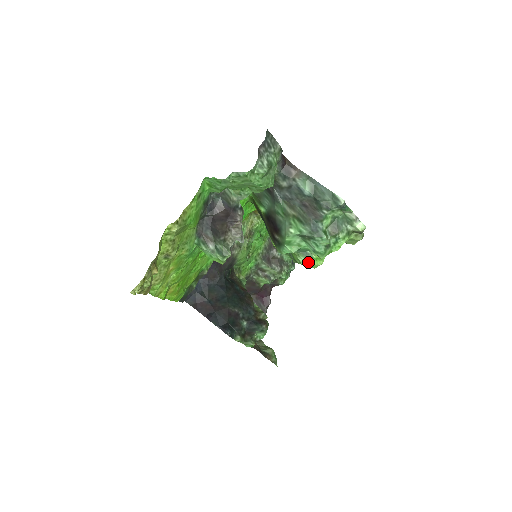
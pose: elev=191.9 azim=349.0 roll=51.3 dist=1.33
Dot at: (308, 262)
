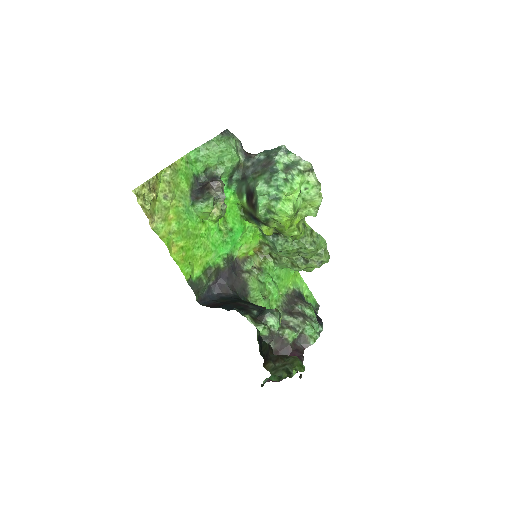
Dot at: (279, 203)
